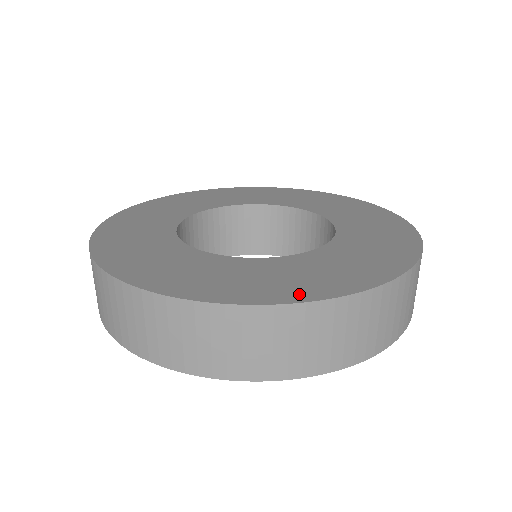
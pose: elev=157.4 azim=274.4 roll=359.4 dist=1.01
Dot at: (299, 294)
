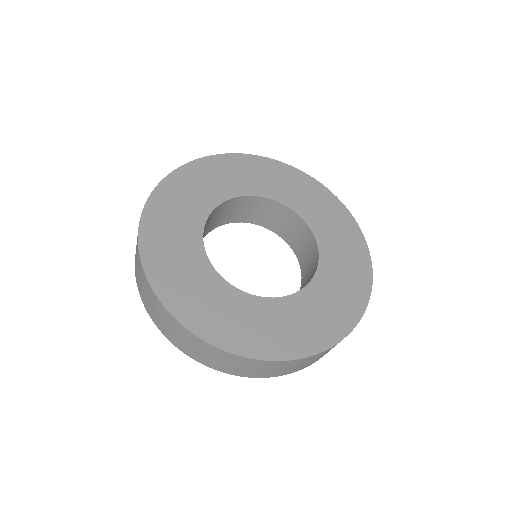
Dot at: (362, 295)
